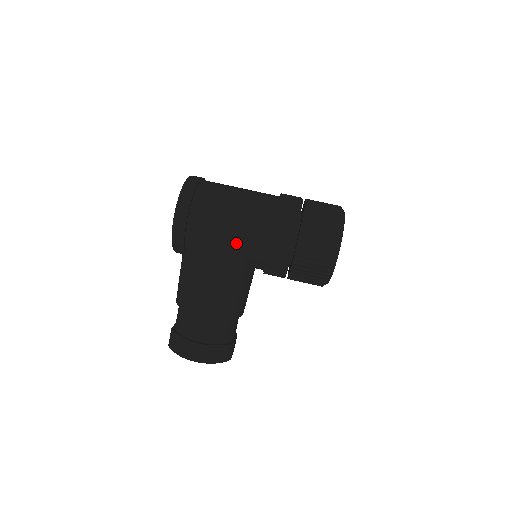
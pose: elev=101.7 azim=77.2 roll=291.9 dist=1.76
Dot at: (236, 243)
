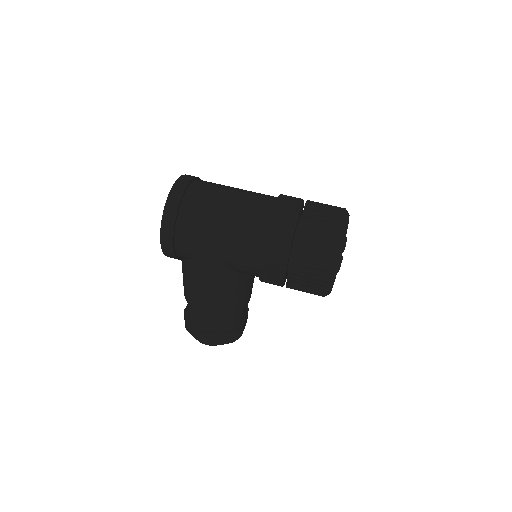
Dot at: (227, 264)
